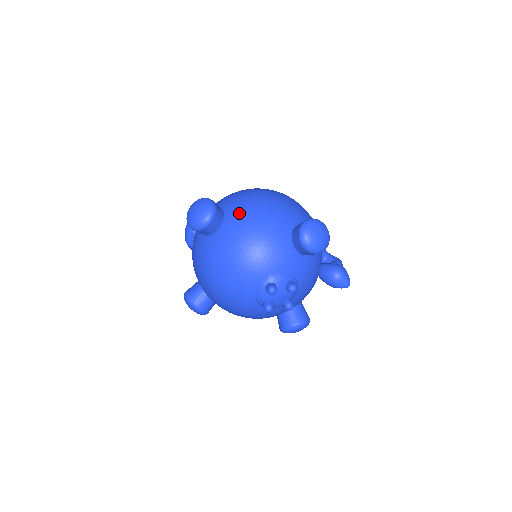
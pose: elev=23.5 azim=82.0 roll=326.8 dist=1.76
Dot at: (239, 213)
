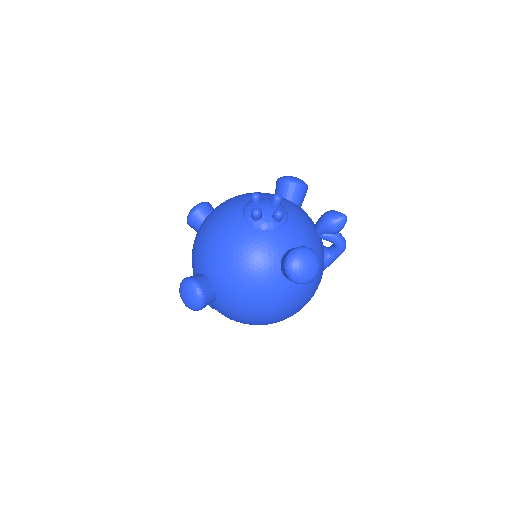
Dot at: occluded
